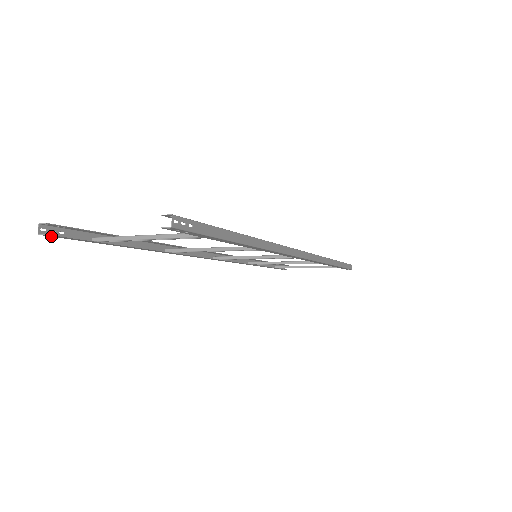
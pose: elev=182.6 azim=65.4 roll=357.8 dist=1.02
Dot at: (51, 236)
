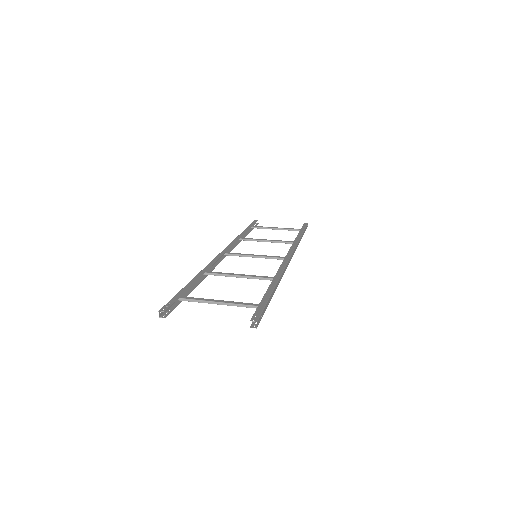
Dot at: (164, 314)
